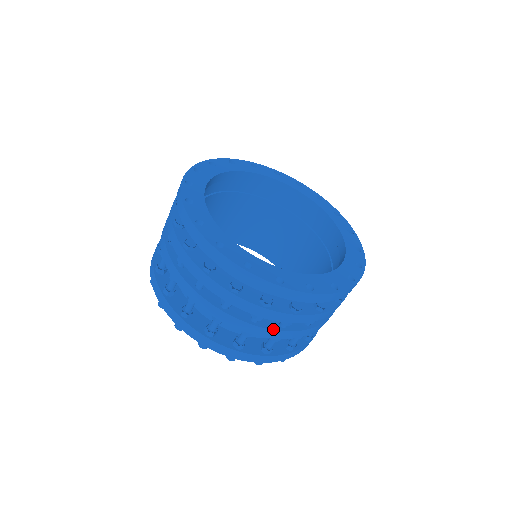
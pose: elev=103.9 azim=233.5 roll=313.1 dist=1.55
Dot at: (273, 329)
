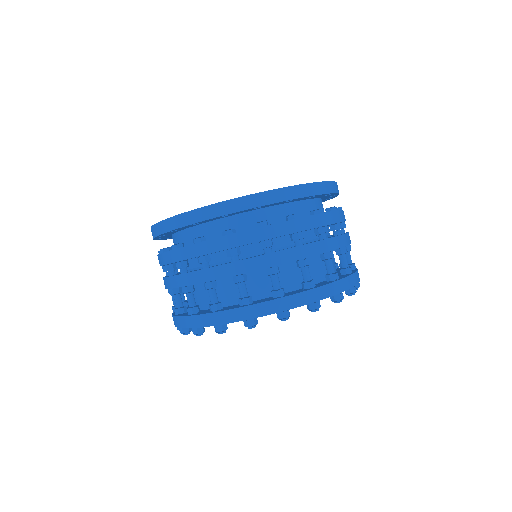
Dot at: (319, 241)
